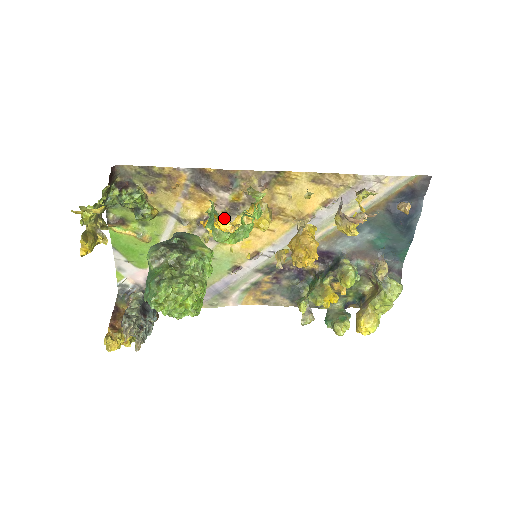
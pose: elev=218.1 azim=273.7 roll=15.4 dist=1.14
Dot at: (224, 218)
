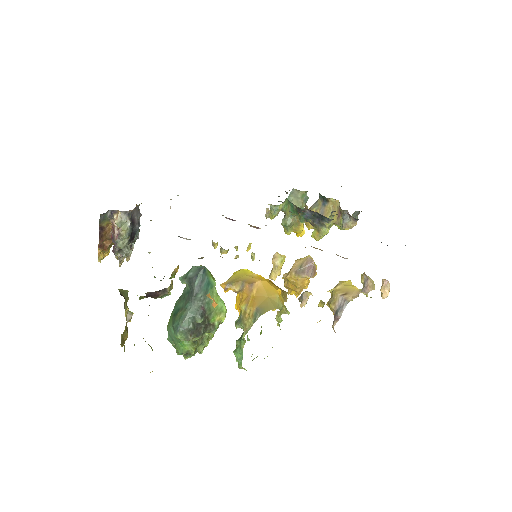
Dot at: occluded
